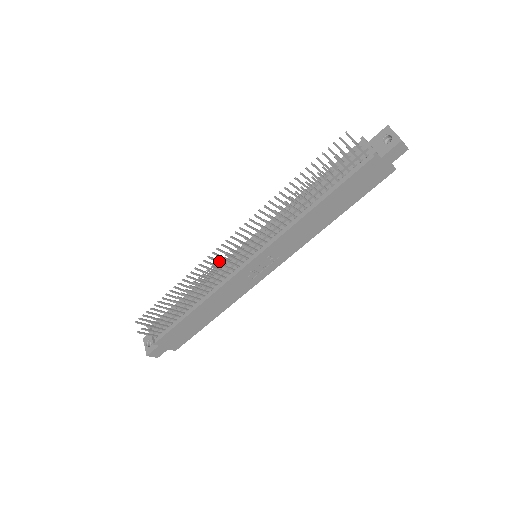
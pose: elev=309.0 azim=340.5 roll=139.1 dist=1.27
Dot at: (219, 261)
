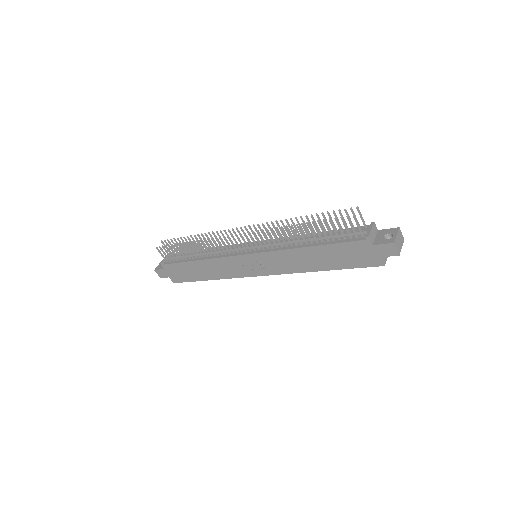
Dot at: occluded
